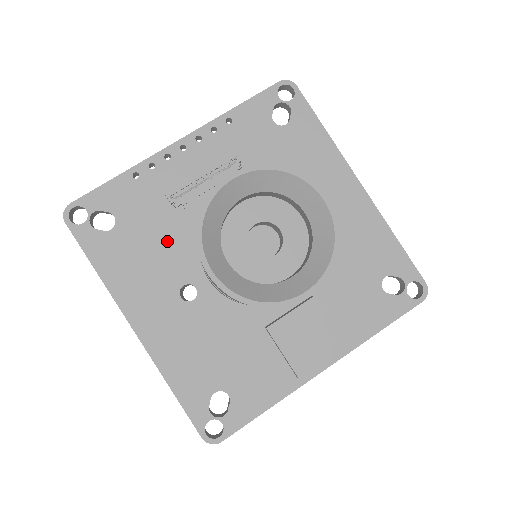
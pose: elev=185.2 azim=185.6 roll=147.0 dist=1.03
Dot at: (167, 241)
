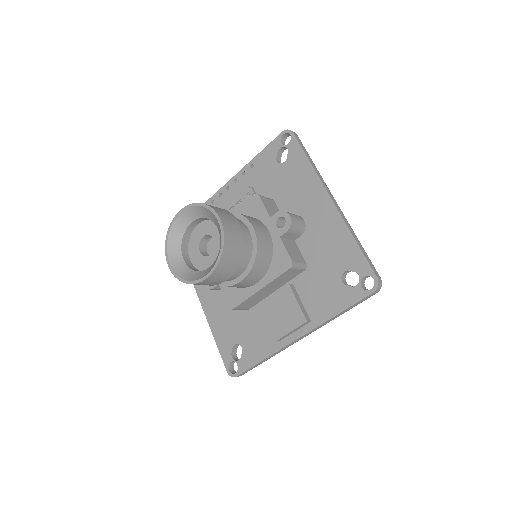
Dot at: occluded
